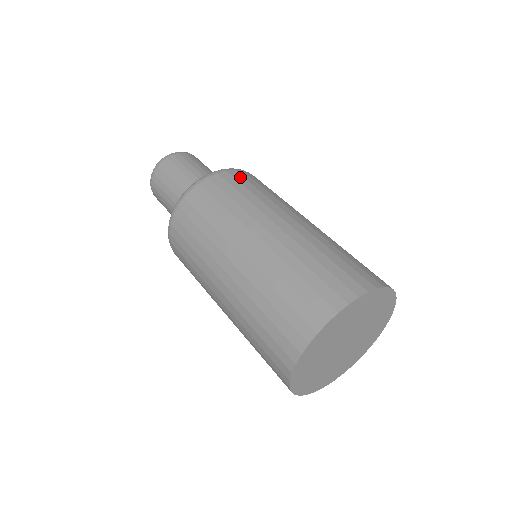
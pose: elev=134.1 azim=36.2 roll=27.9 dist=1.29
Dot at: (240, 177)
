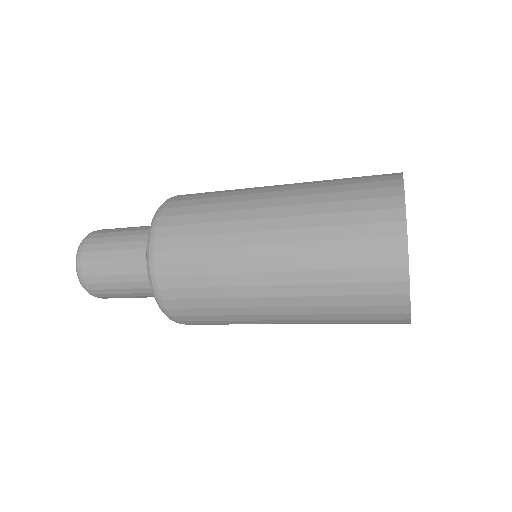
Dot at: occluded
